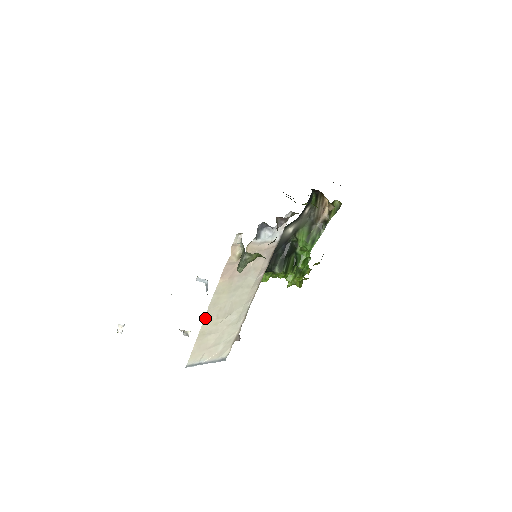
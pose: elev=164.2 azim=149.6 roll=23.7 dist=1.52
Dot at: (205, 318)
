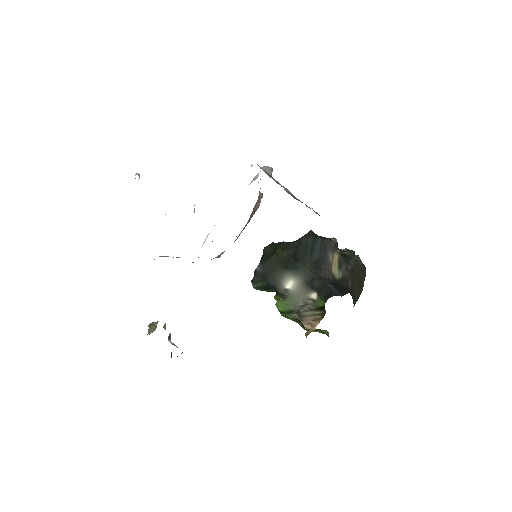
Dot at: occluded
